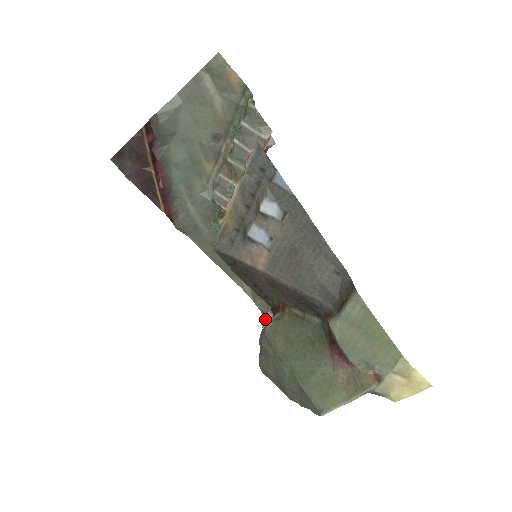
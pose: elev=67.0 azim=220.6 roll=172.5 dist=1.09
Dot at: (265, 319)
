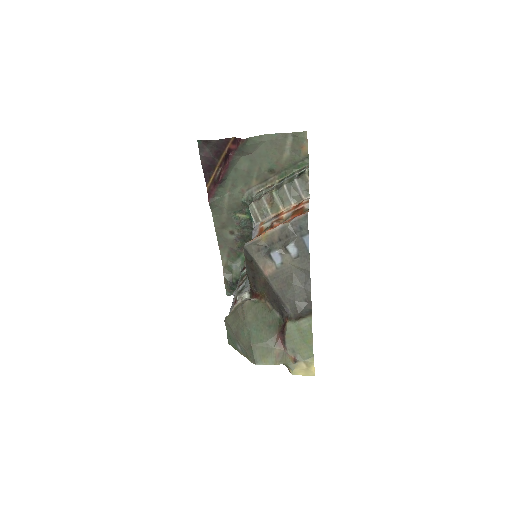
Dot at: (241, 294)
